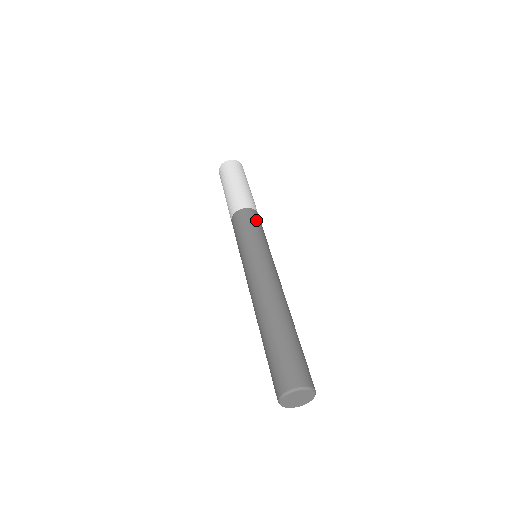
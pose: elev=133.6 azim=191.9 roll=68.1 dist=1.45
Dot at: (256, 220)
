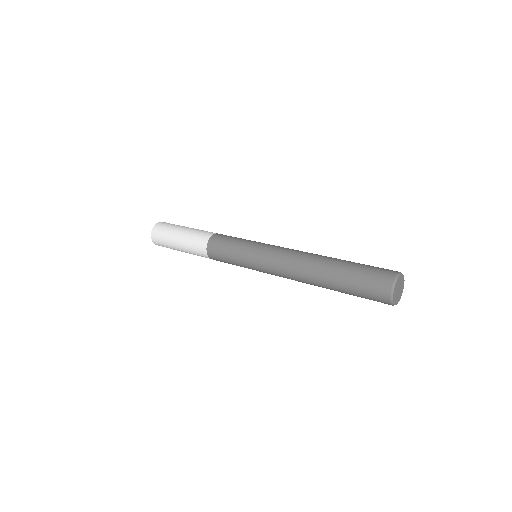
Dot at: (226, 237)
